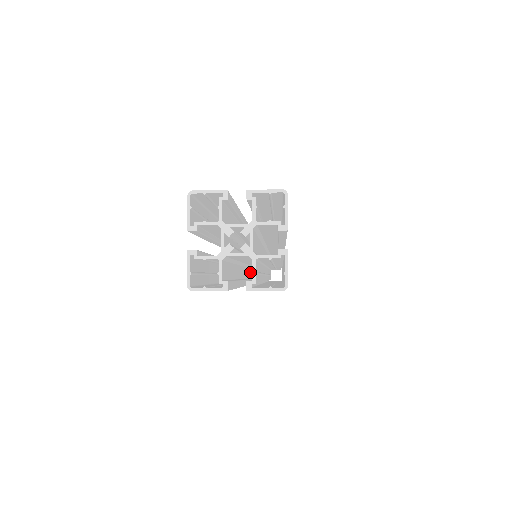
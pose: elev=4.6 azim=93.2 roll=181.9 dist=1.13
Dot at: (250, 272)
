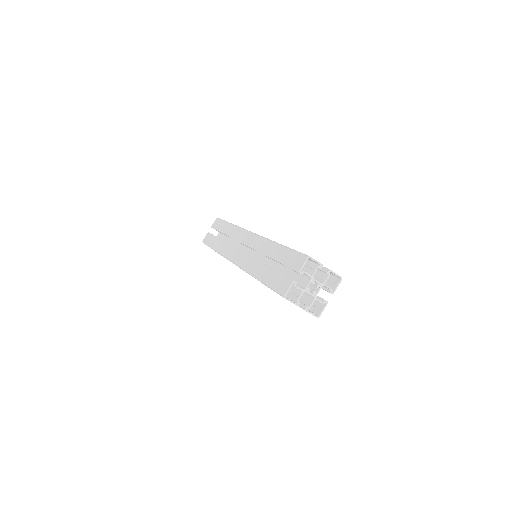
Dot at: occluded
